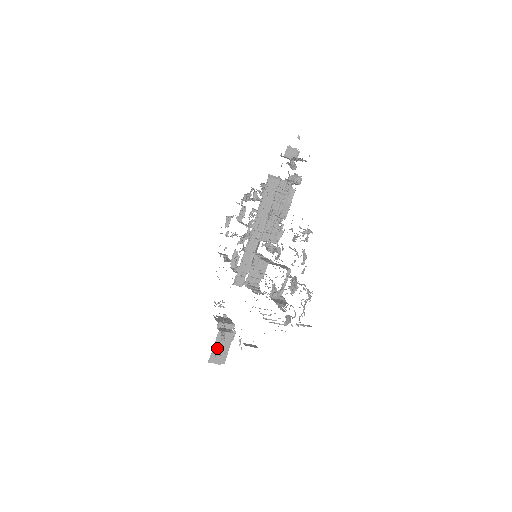
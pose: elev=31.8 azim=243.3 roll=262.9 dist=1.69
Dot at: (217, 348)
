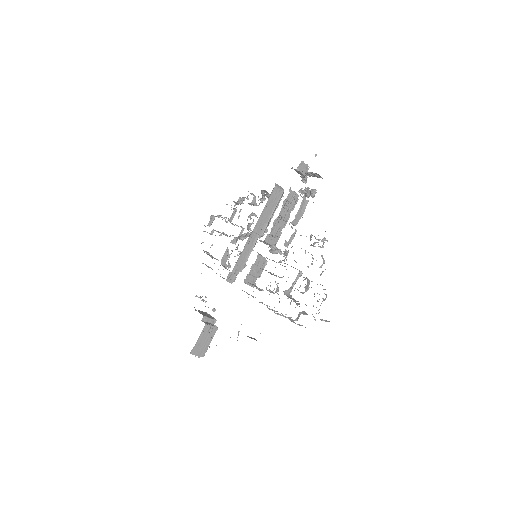
Dot at: (201, 340)
